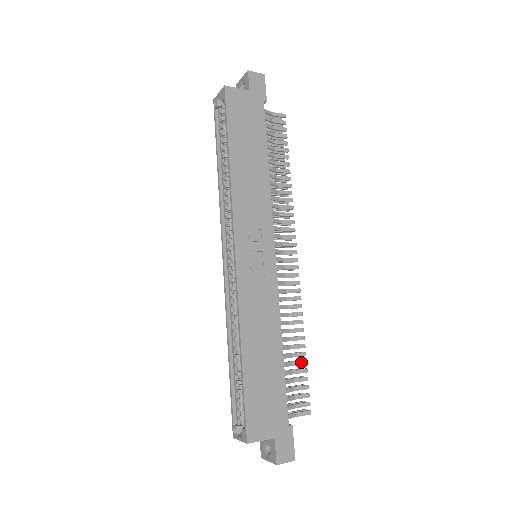
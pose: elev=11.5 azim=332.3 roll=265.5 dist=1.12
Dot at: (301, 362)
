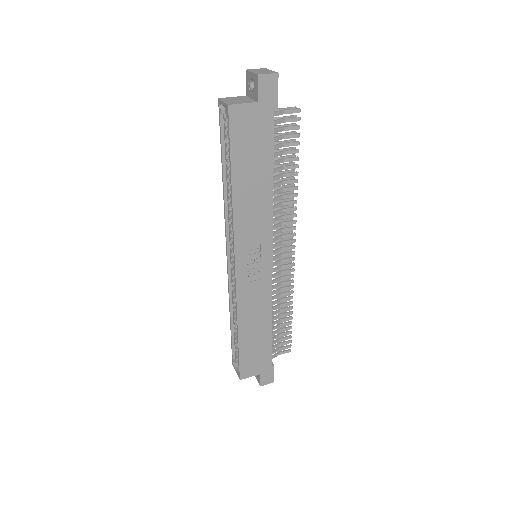
Dot at: (287, 323)
